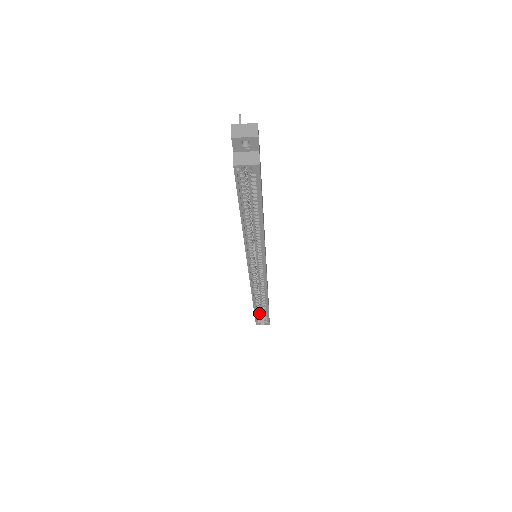
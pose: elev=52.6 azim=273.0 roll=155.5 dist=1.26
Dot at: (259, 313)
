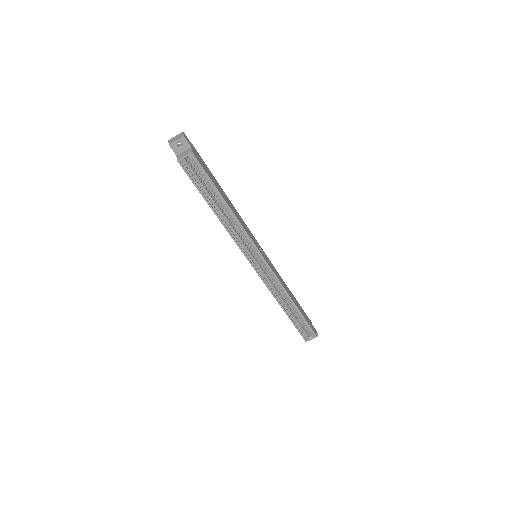
Dot at: (298, 324)
